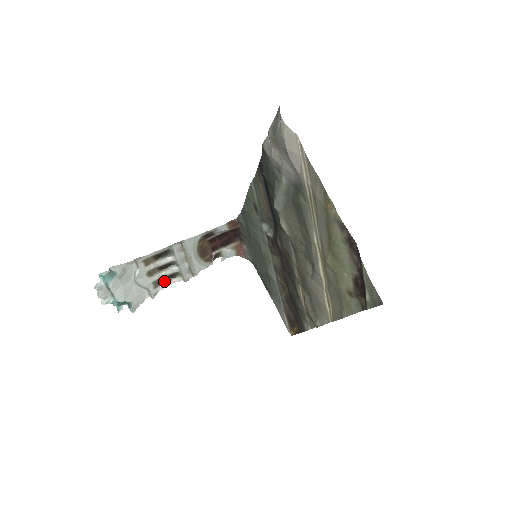
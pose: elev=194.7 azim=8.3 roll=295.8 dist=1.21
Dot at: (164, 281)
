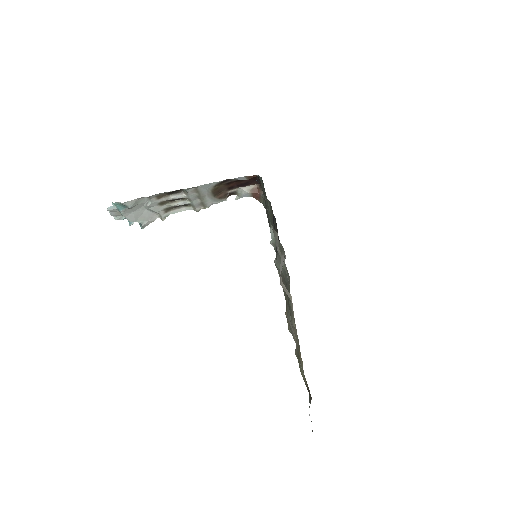
Dot at: (175, 207)
